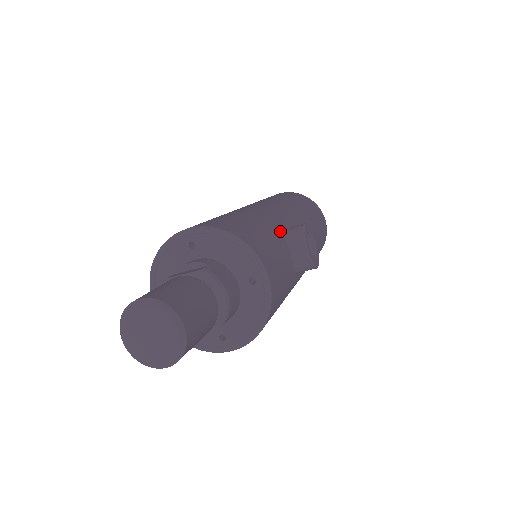
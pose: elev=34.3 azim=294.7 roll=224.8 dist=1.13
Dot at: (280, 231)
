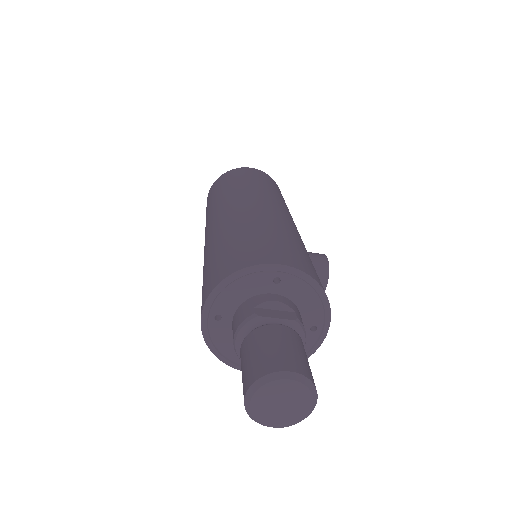
Dot at: occluded
